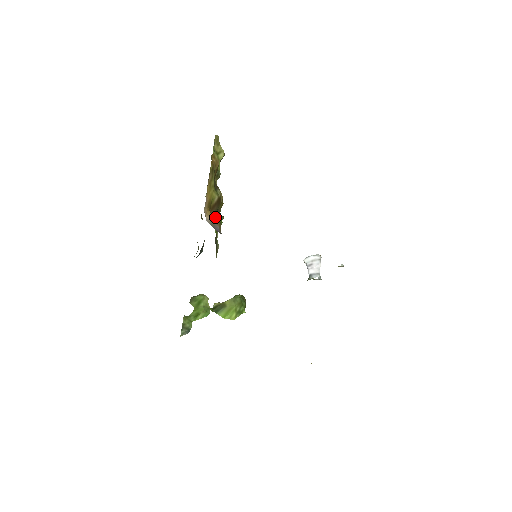
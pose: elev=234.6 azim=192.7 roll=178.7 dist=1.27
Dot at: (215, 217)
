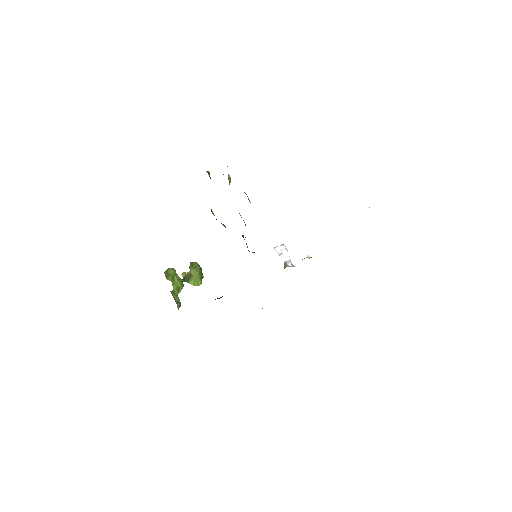
Dot at: occluded
